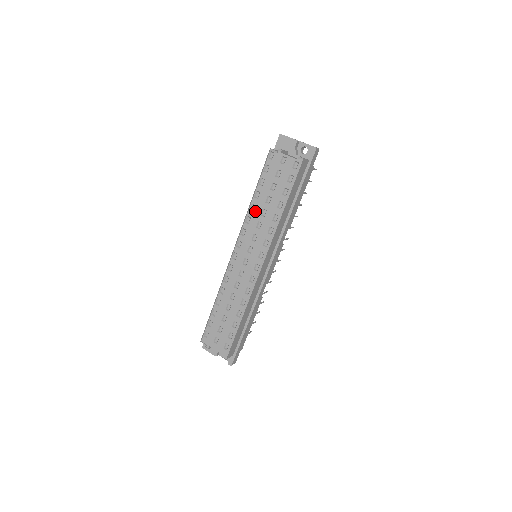
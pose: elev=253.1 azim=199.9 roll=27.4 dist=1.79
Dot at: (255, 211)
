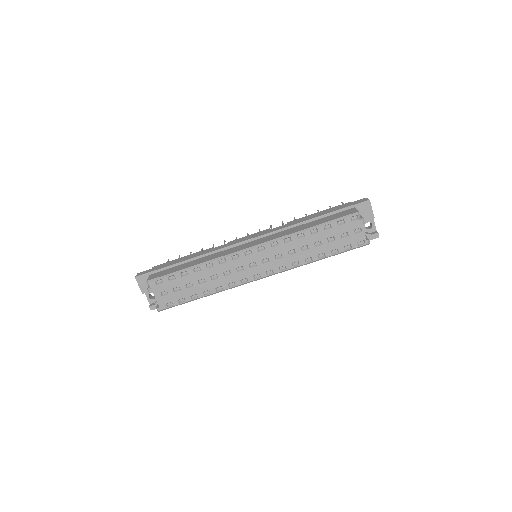
Dot at: (300, 240)
